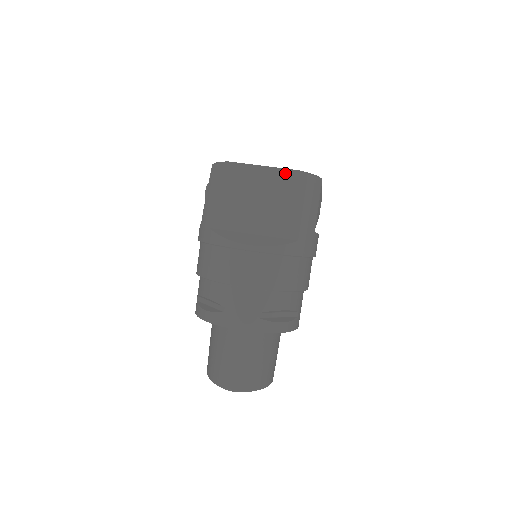
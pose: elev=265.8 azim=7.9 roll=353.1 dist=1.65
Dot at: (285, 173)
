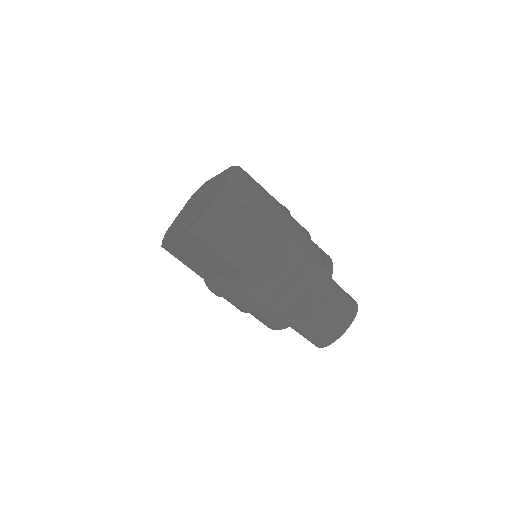
Dot at: (185, 238)
